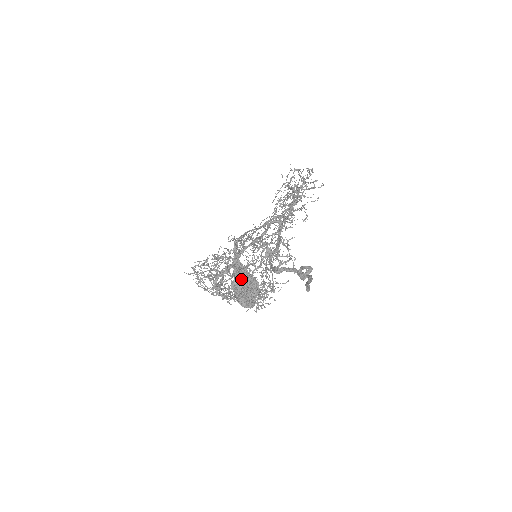
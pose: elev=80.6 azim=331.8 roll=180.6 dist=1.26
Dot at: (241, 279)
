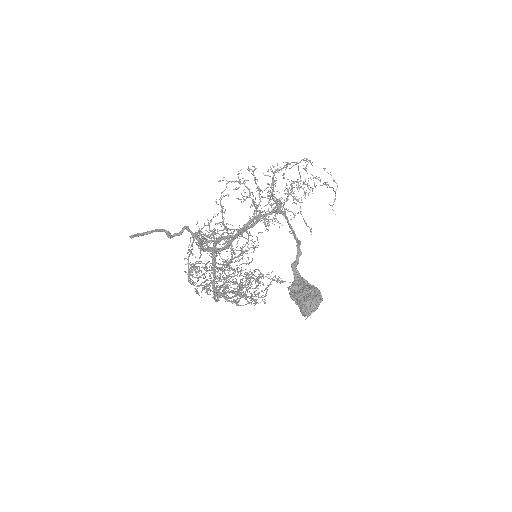
Dot at: (220, 276)
